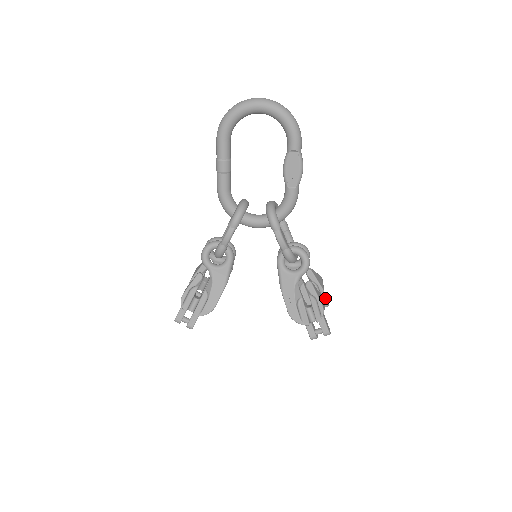
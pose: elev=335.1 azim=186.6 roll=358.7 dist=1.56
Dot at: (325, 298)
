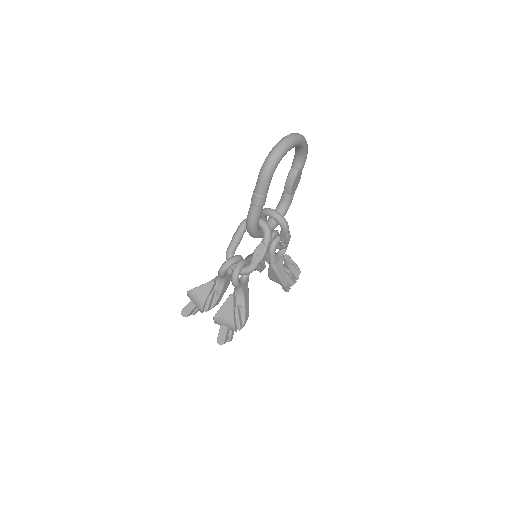
Dot at: occluded
